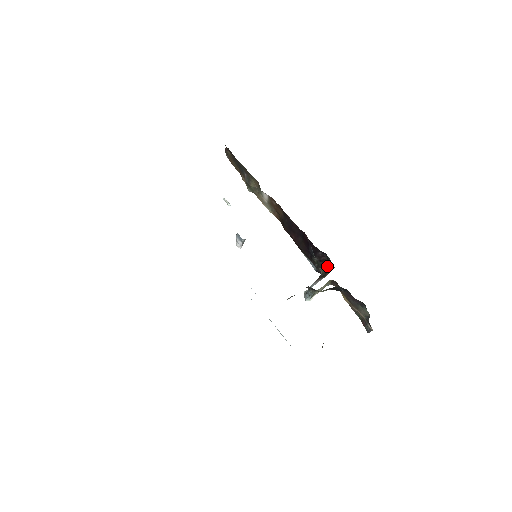
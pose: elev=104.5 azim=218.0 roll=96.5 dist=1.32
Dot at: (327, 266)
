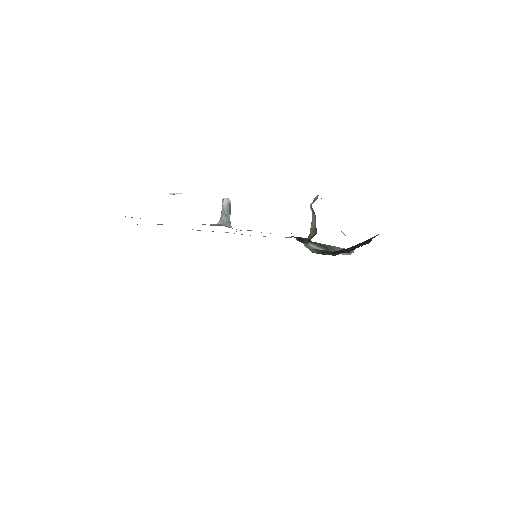
Dot at: occluded
